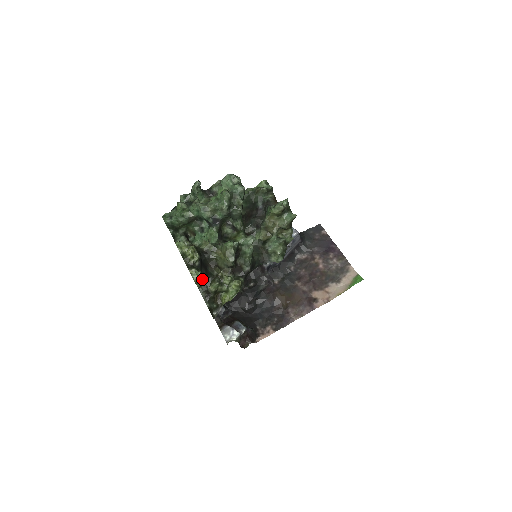
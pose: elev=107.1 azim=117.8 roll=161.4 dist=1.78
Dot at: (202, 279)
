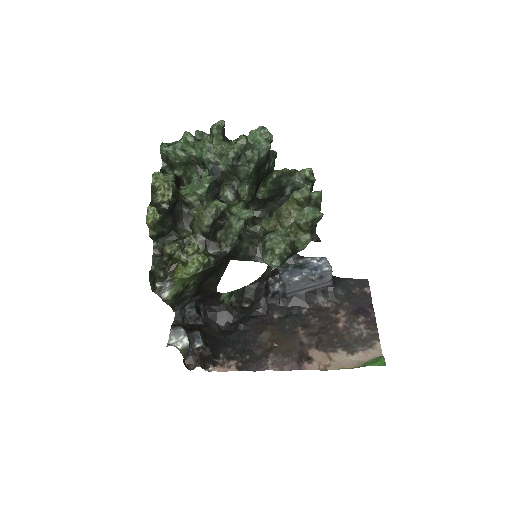
Dot at: (159, 227)
